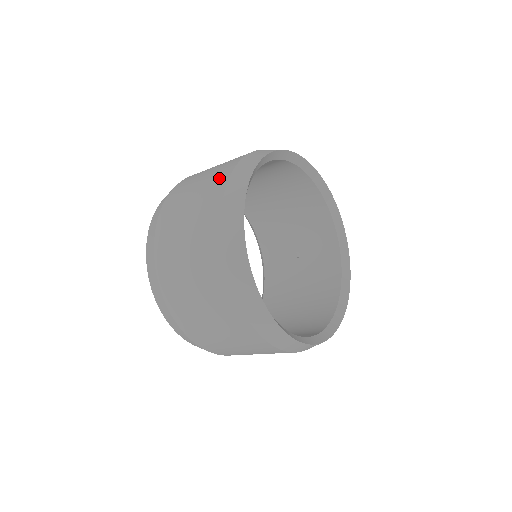
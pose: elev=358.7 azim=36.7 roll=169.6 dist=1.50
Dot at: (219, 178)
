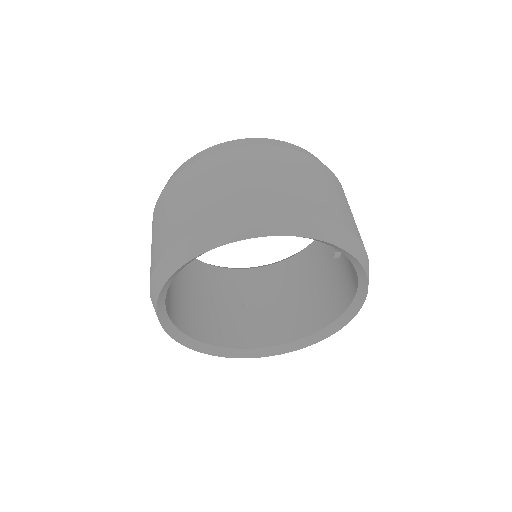
Dot at: (177, 230)
